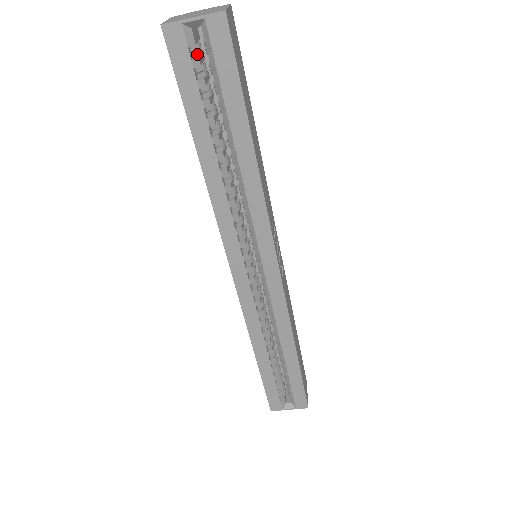
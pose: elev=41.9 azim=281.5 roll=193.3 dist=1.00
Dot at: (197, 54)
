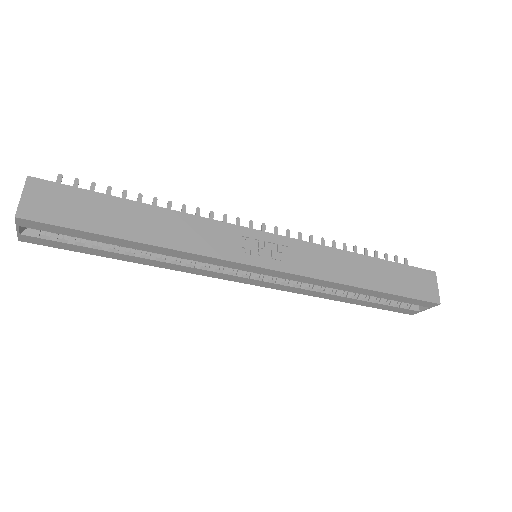
Dot at: (49, 232)
